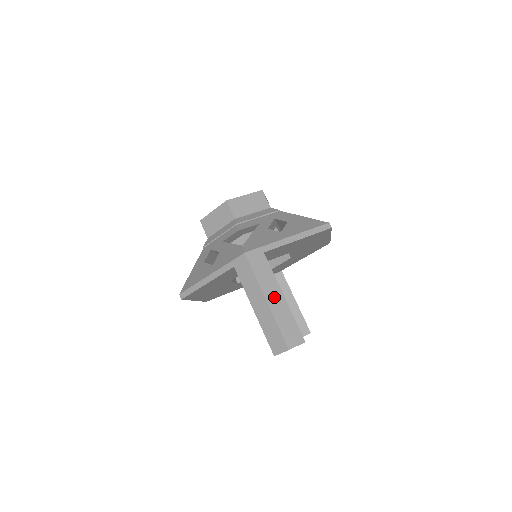
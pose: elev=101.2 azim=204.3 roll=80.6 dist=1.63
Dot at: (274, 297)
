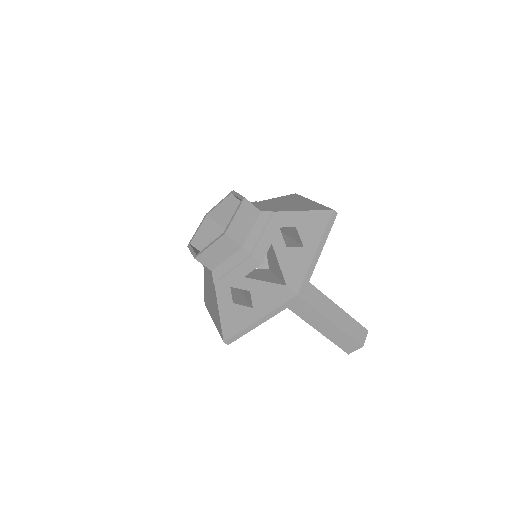
Dot at: (335, 315)
